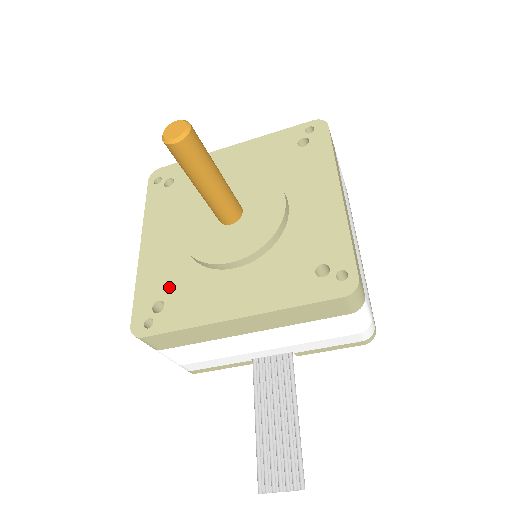
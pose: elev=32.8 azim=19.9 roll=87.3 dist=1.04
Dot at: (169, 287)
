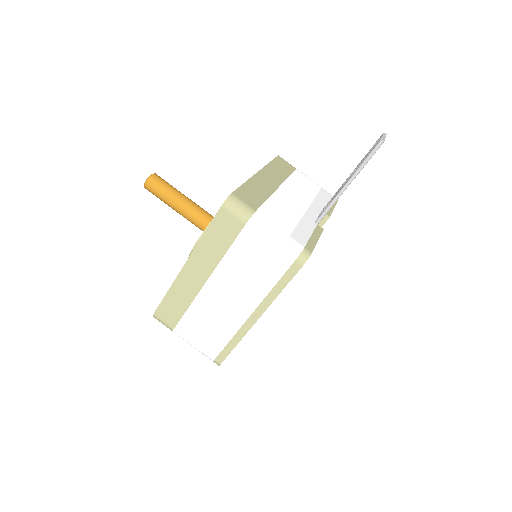
Dot at: occluded
